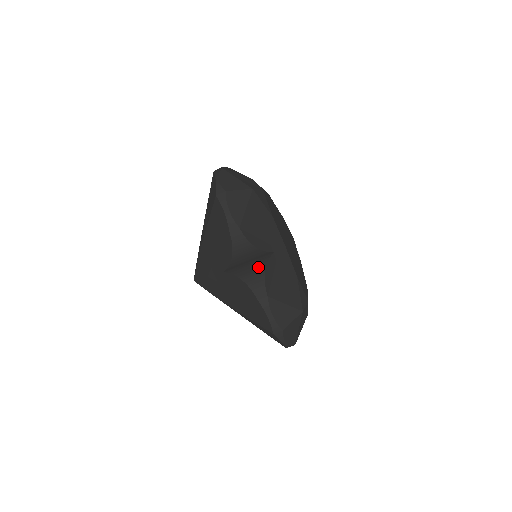
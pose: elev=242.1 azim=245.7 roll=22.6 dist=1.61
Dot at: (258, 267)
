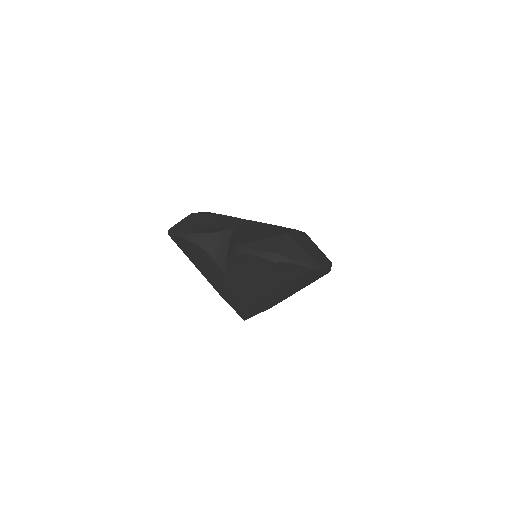
Dot at: (230, 242)
